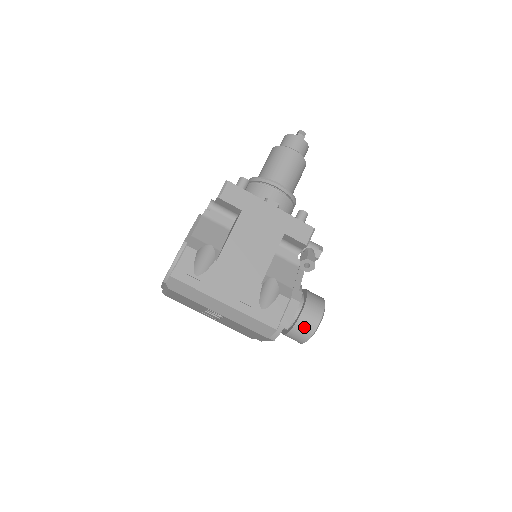
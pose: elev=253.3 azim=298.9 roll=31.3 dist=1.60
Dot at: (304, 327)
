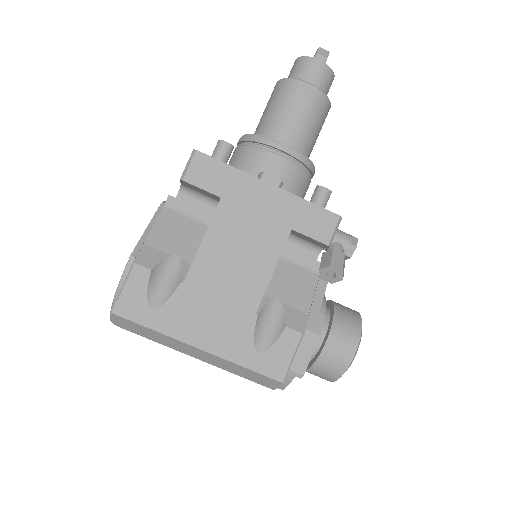
Dot at: (329, 365)
